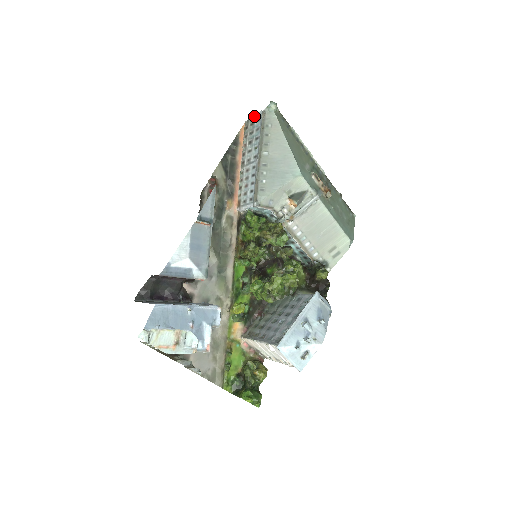
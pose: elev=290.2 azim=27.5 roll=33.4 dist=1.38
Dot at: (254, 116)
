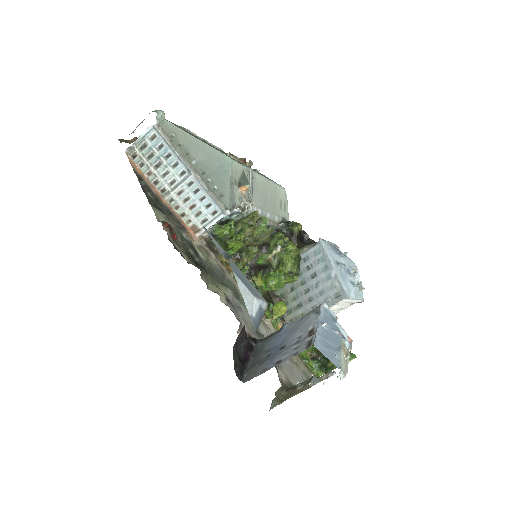
Dot at: (139, 138)
